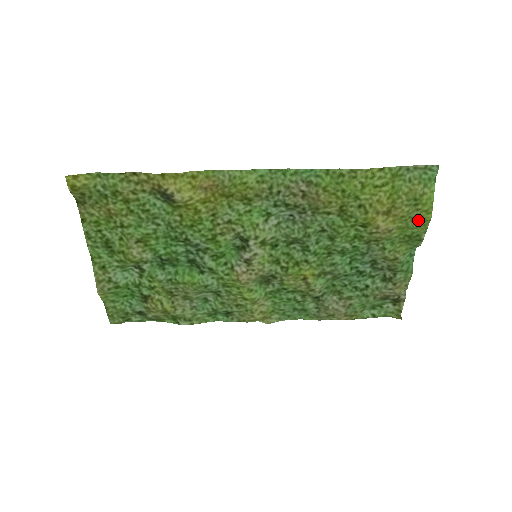
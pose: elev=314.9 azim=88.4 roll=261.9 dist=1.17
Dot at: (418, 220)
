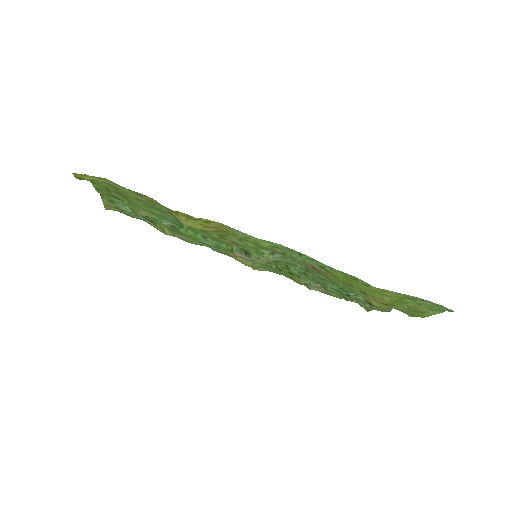
Dot at: (411, 313)
